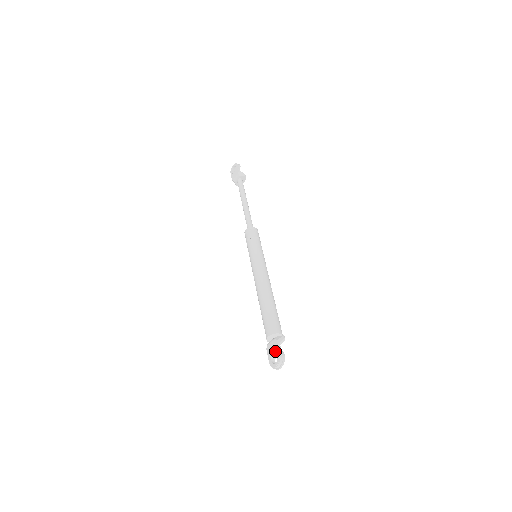
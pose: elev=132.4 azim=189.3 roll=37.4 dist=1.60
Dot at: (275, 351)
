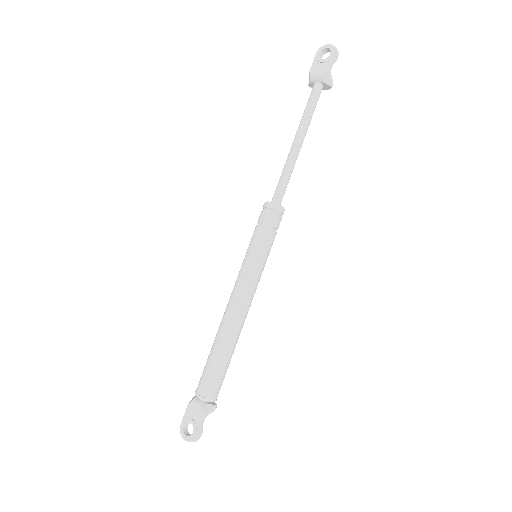
Dot at: (194, 423)
